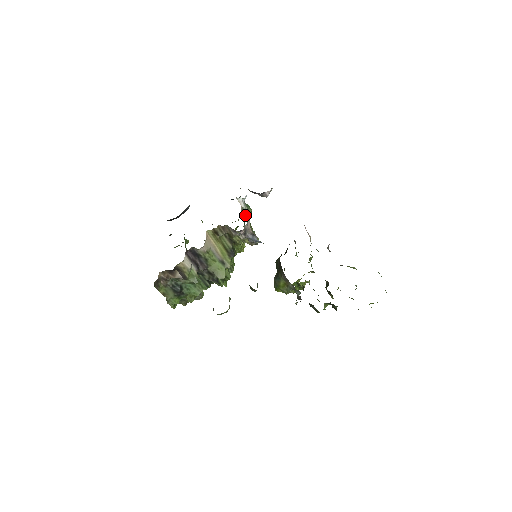
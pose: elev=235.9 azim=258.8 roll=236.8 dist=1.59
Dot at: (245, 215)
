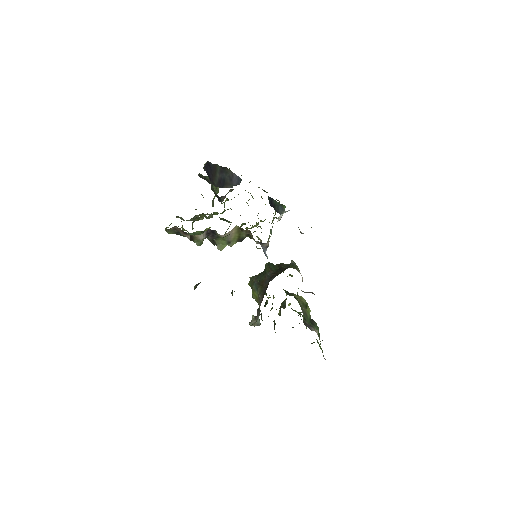
Dot at: (276, 218)
